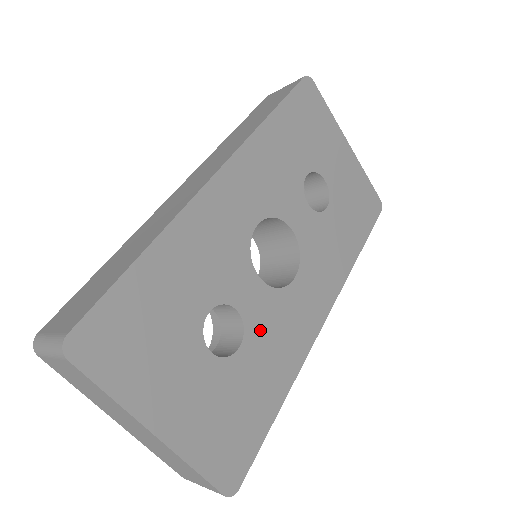
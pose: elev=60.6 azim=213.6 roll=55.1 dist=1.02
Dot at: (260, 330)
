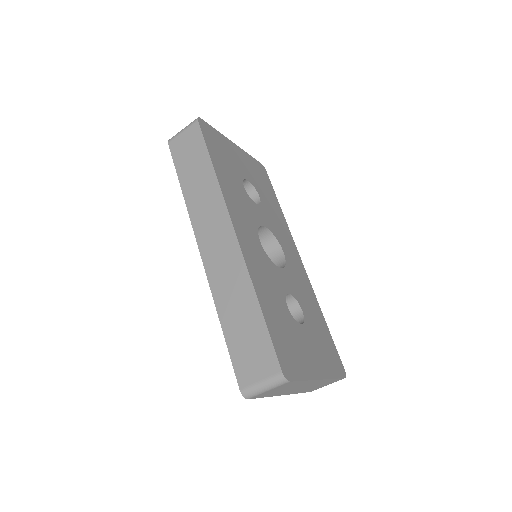
Dot at: (298, 294)
